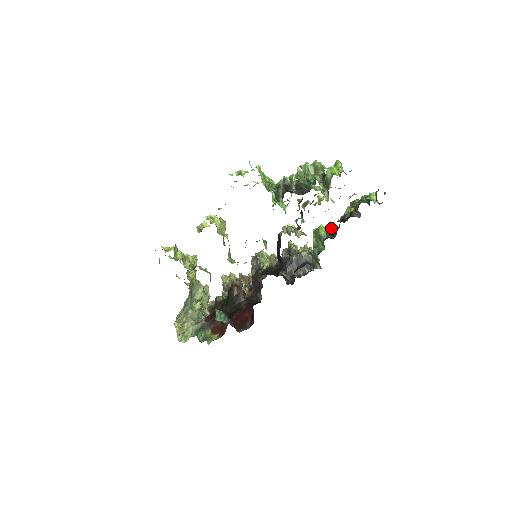
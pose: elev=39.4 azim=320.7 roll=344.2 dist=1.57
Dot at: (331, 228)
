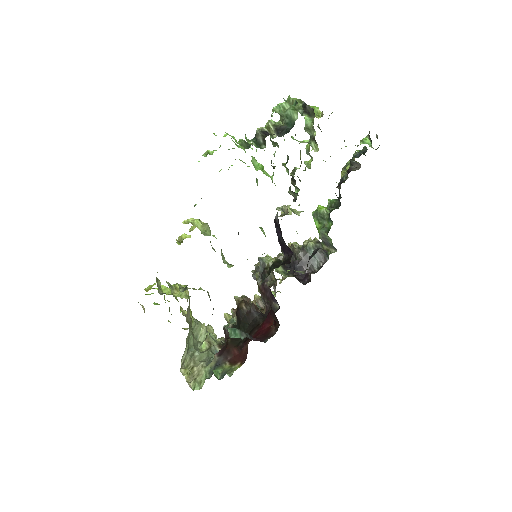
Dot at: (331, 202)
